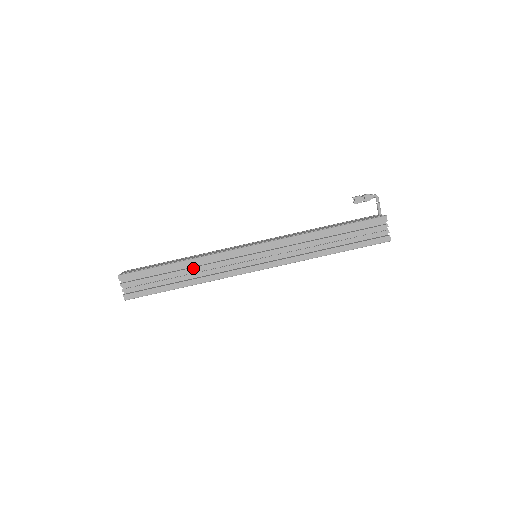
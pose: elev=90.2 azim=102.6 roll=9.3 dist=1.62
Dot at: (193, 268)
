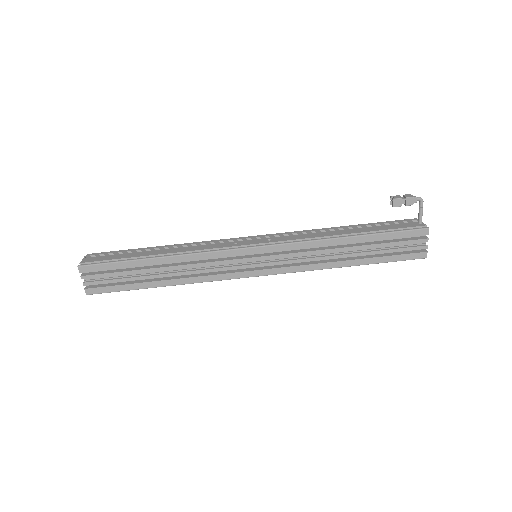
Dot at: (175, 266)
